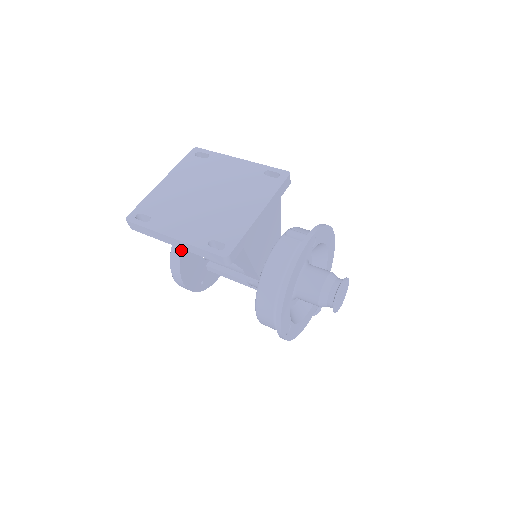
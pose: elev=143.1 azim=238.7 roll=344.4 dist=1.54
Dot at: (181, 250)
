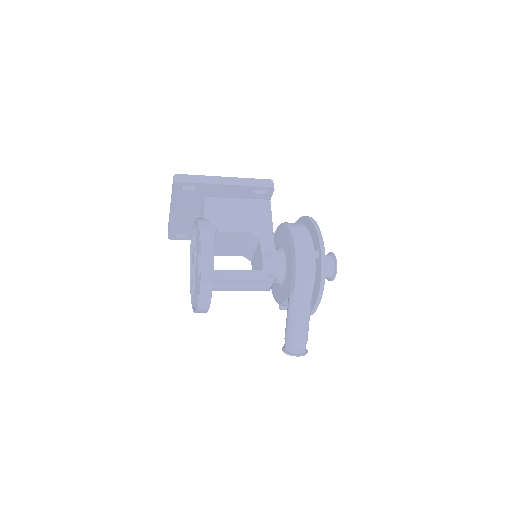
Dot at: (208, 219)
